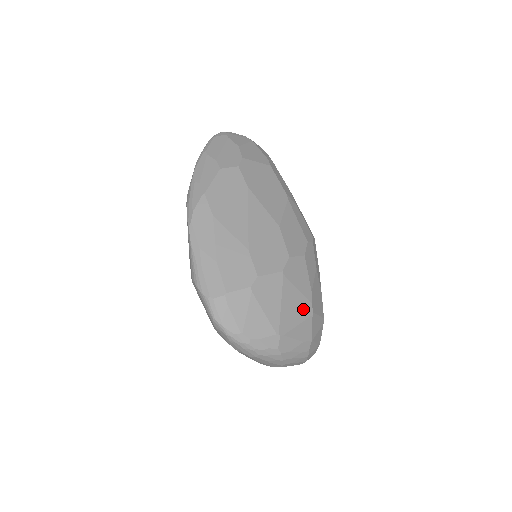
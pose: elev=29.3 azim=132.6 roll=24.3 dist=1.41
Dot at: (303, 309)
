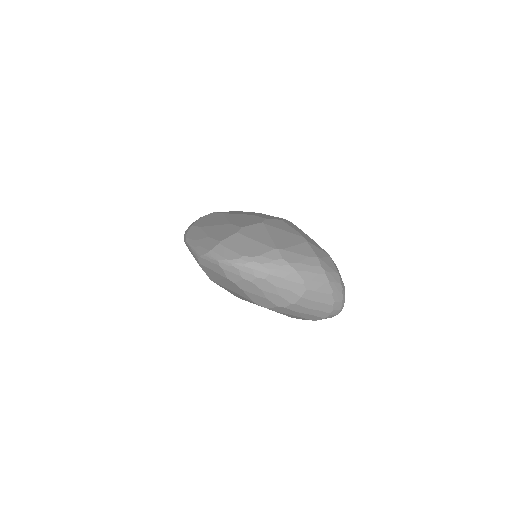
Dot at: (295, 239)
